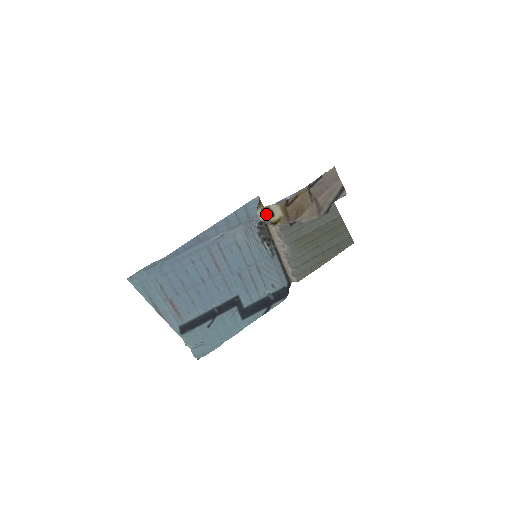
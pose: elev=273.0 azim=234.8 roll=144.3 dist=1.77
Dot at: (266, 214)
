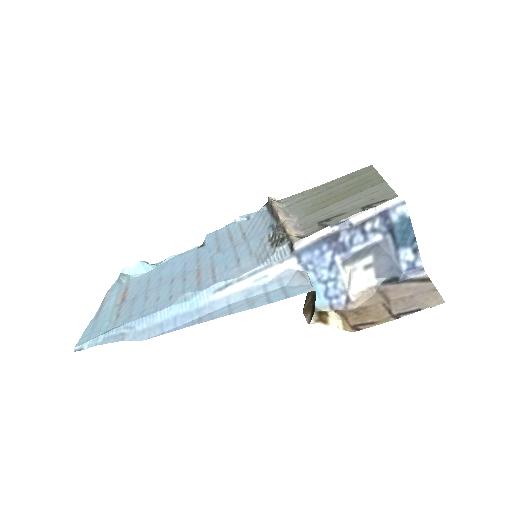
Dot at: (317, 315)
